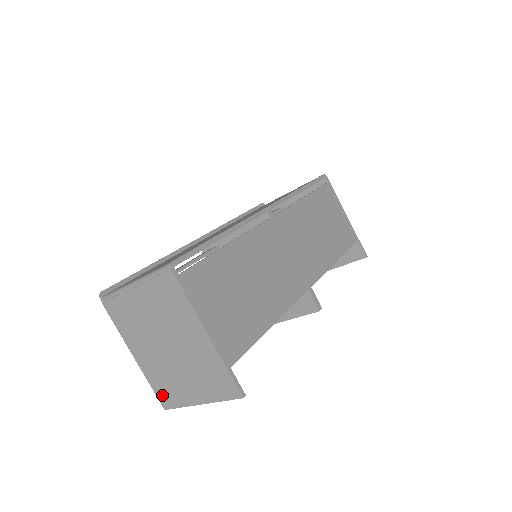
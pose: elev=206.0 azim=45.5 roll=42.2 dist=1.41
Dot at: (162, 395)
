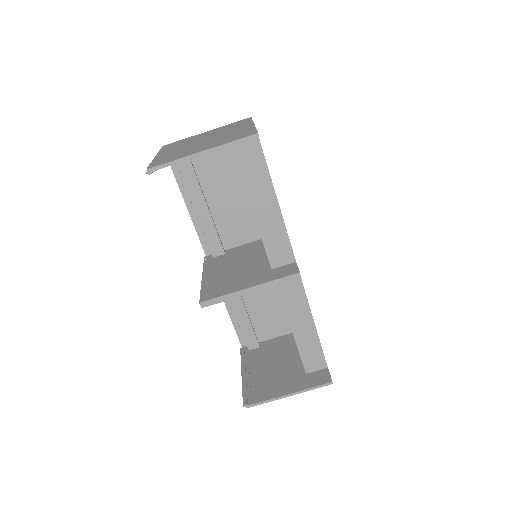
Dot at: (158, 163)
